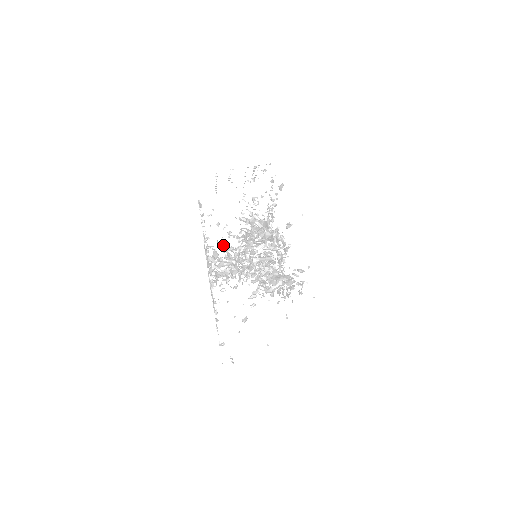
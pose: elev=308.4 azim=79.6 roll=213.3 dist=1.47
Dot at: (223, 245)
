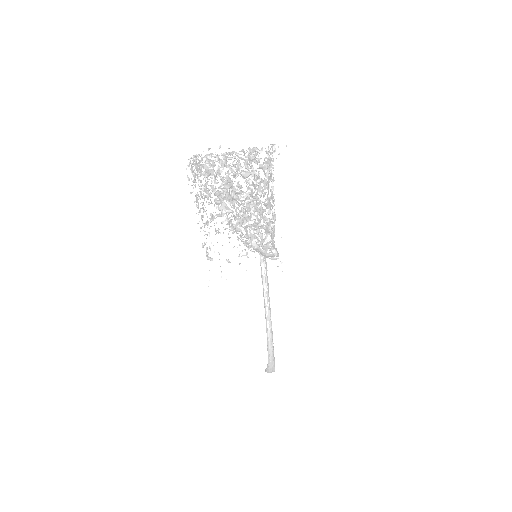
Dot at: occluded
